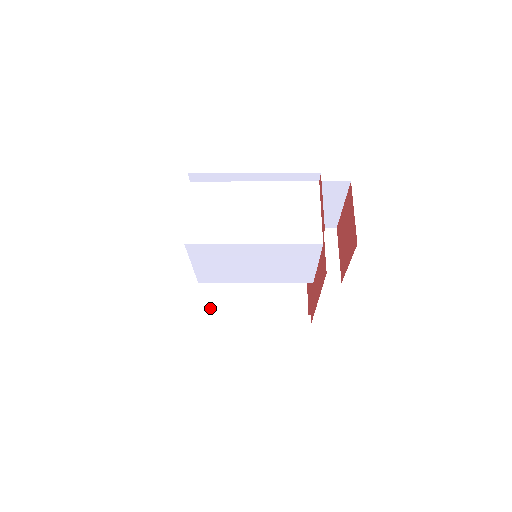
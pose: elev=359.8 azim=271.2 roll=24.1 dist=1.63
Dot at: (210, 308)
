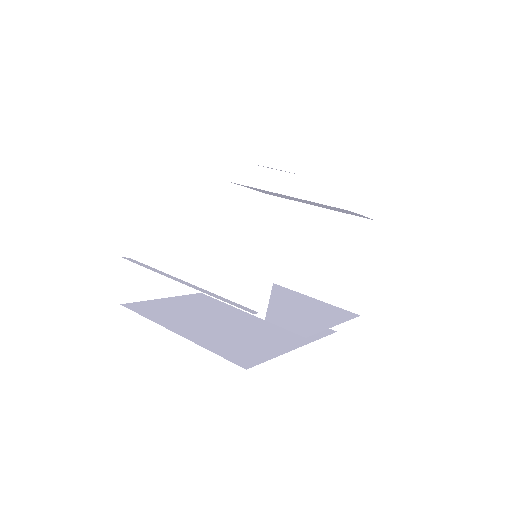
Dot at: occluded
